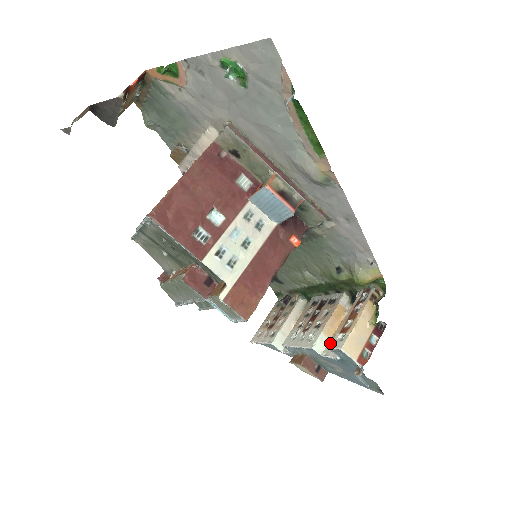
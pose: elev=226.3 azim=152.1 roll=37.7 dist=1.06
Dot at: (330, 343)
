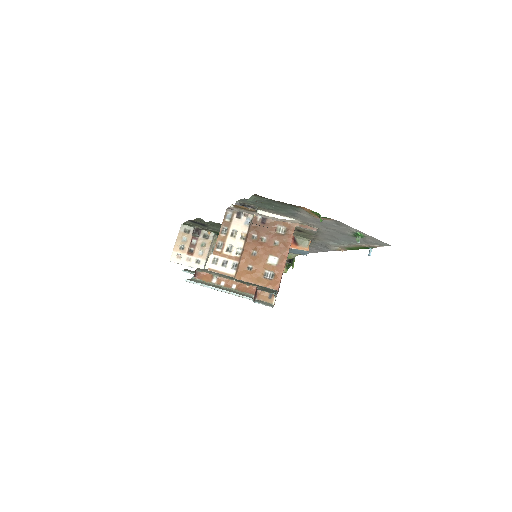
Dot at: occluded
